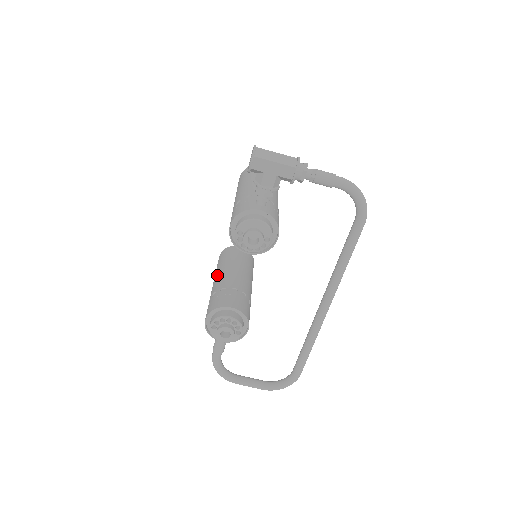
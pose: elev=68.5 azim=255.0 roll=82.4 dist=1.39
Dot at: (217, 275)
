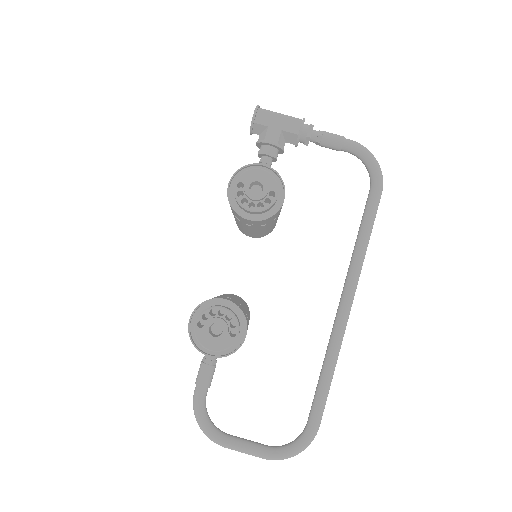
Dot at: occluded
